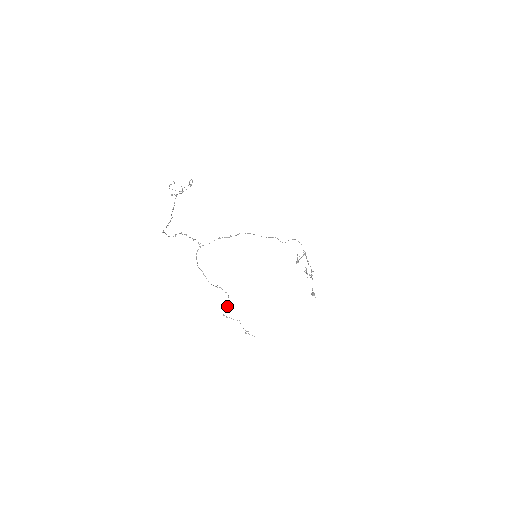
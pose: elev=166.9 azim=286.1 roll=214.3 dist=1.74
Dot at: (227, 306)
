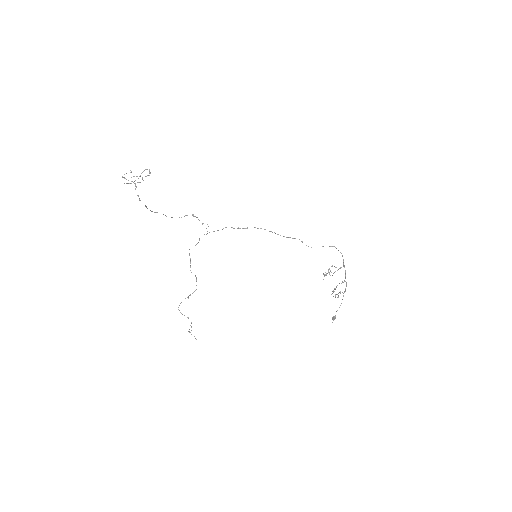
Dot at: occluded
